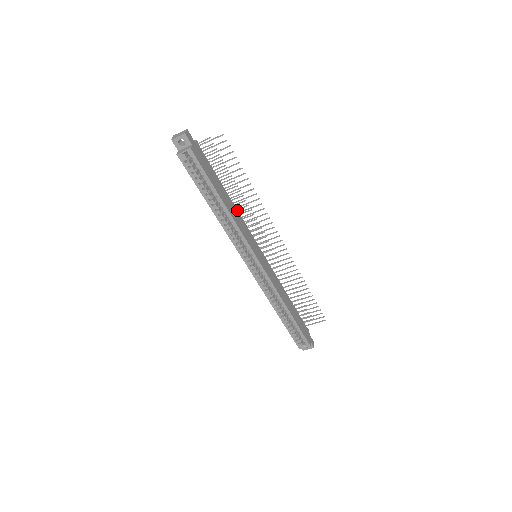
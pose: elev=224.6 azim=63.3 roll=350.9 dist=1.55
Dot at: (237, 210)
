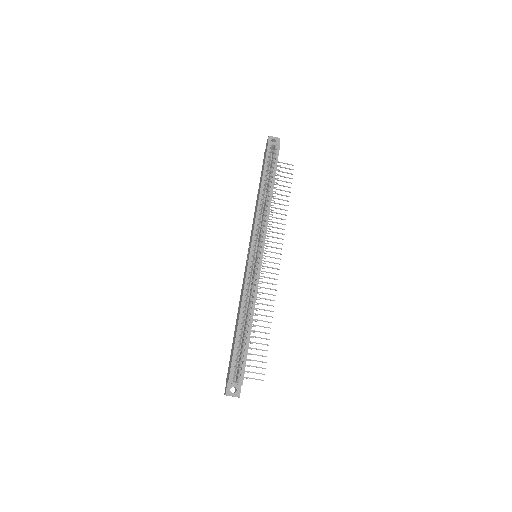
Dot at: occluded
